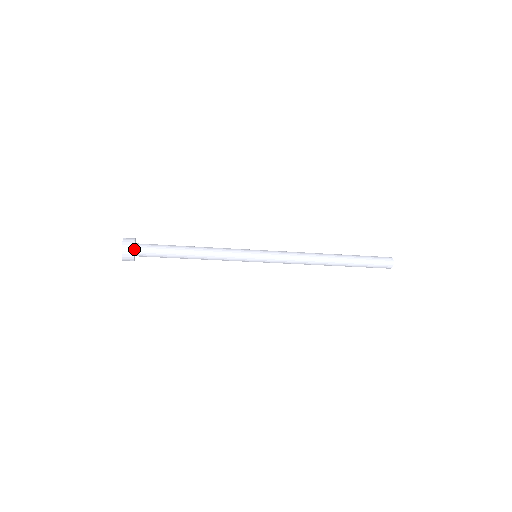
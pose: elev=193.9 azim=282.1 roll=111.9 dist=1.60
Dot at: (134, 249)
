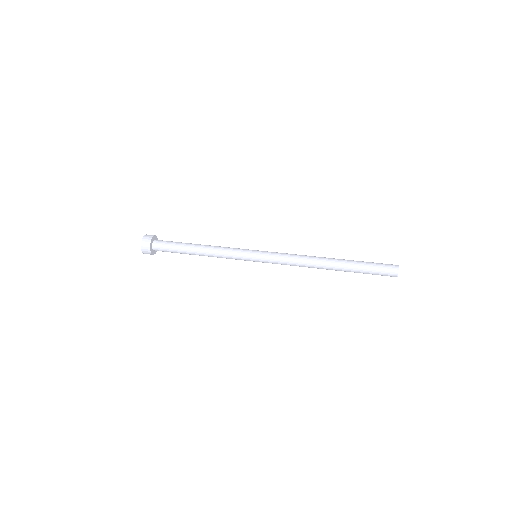
Dot at: (151, 246)
